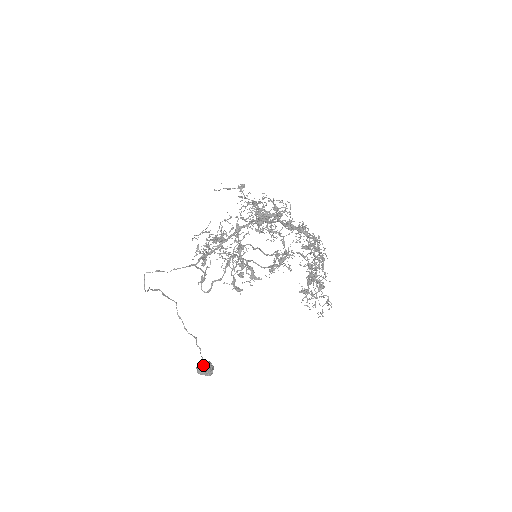
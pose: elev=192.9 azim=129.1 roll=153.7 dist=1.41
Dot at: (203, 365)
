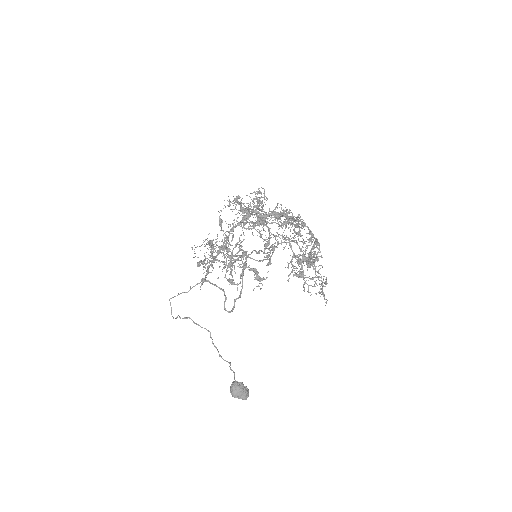
Dot at: (235, 386)
